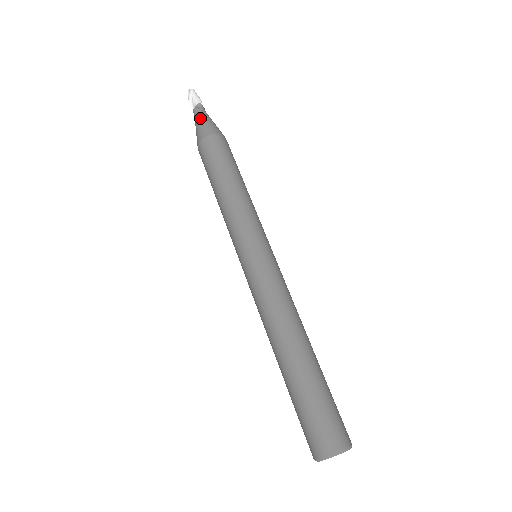
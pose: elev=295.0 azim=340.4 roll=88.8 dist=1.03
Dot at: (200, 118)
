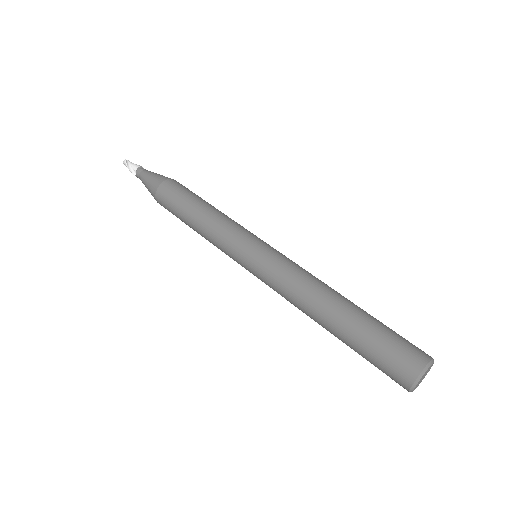
Dot at: (148, 173)
